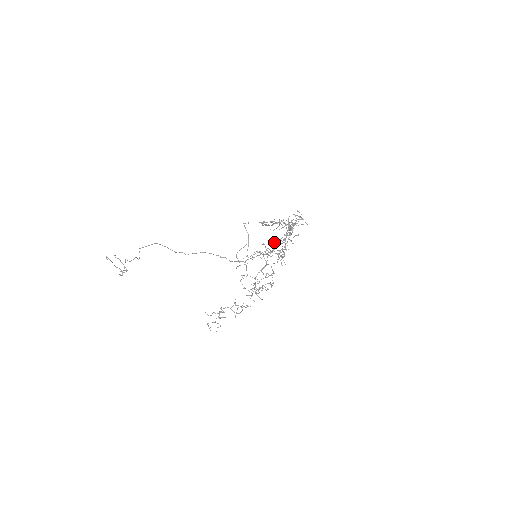
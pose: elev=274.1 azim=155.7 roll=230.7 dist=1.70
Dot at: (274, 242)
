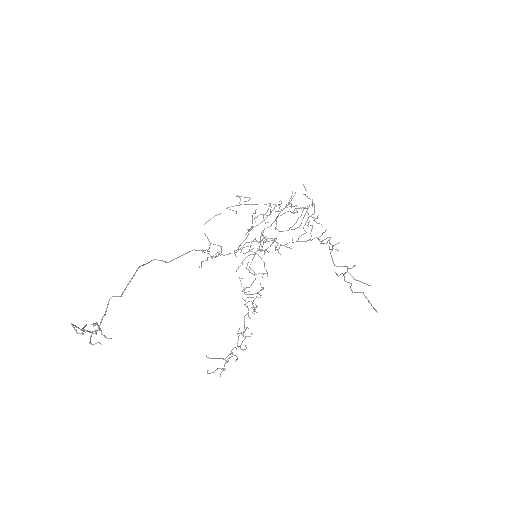
Dot at: (237, 196)
